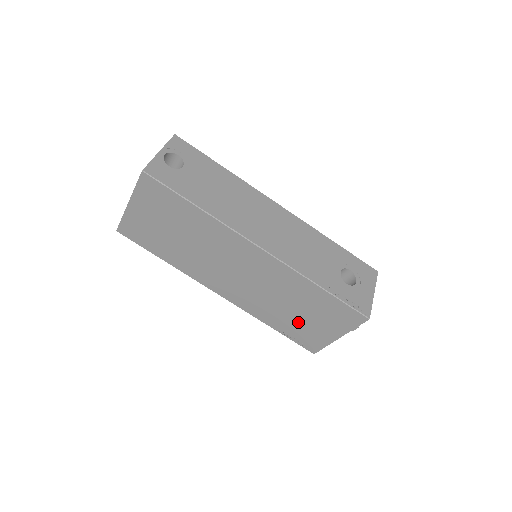
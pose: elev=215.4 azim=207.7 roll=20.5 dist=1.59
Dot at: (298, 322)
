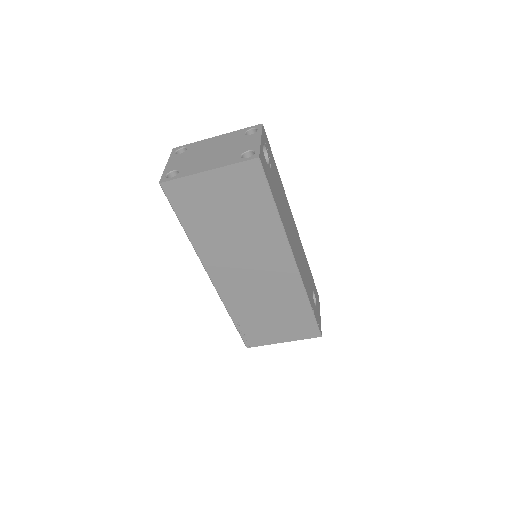
Dot at: (262, 322)
